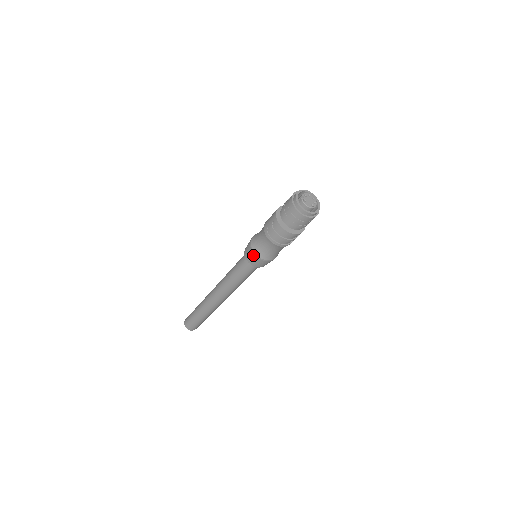
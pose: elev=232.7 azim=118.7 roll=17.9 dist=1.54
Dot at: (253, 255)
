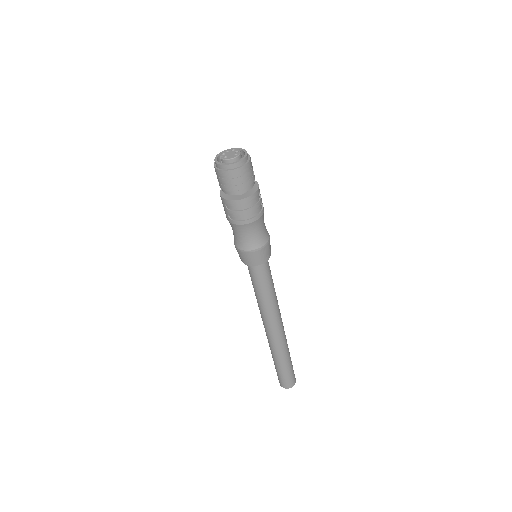
Dot at: (247, 254)
